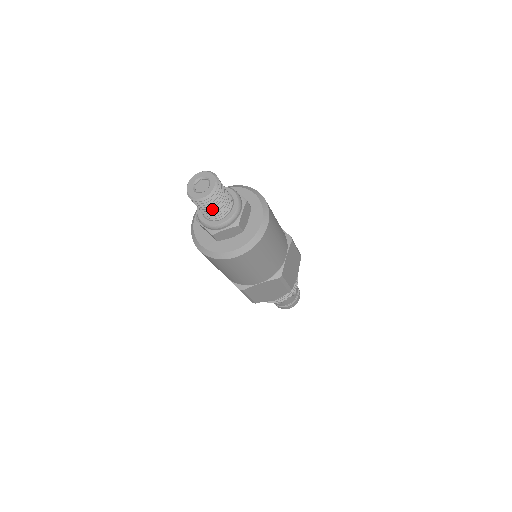
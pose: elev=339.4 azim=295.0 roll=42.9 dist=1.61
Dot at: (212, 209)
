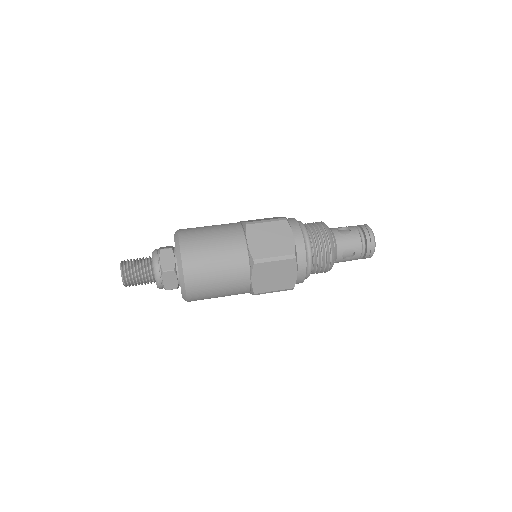
Dot at: occluded
